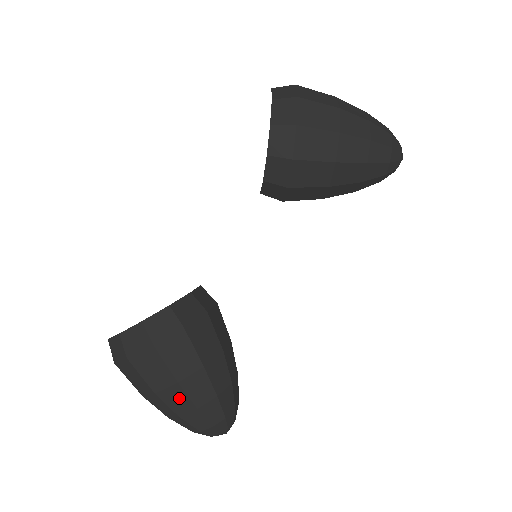
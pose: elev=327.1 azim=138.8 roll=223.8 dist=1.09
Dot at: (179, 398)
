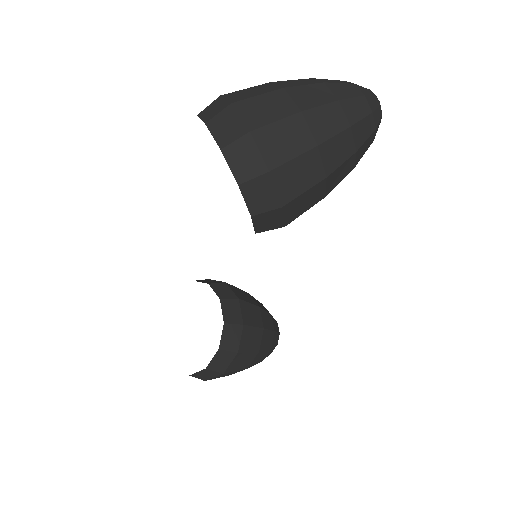
Dot at: occluded
